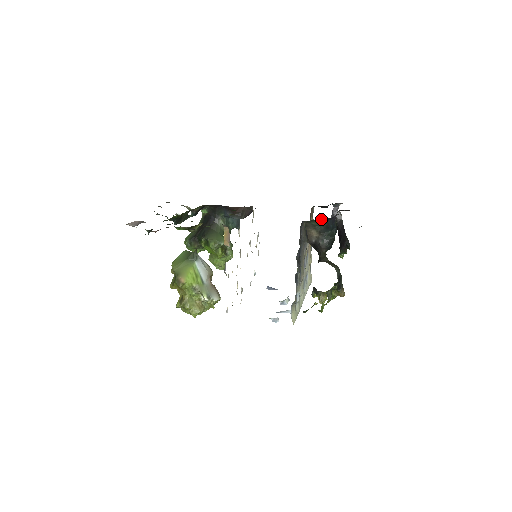
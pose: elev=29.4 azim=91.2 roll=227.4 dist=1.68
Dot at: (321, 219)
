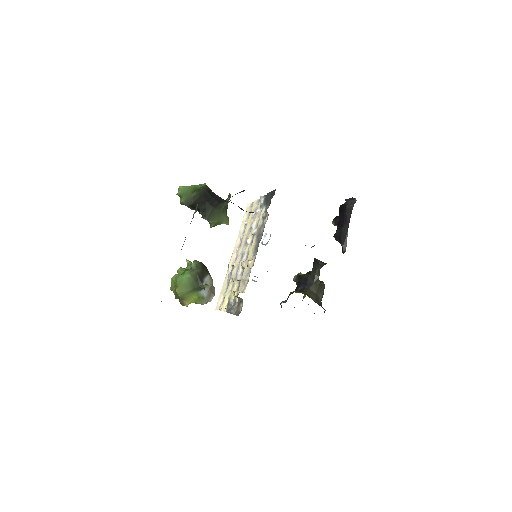
Dot at: occluded
